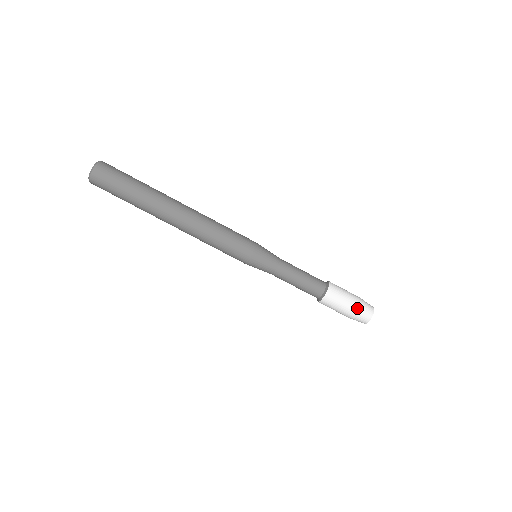
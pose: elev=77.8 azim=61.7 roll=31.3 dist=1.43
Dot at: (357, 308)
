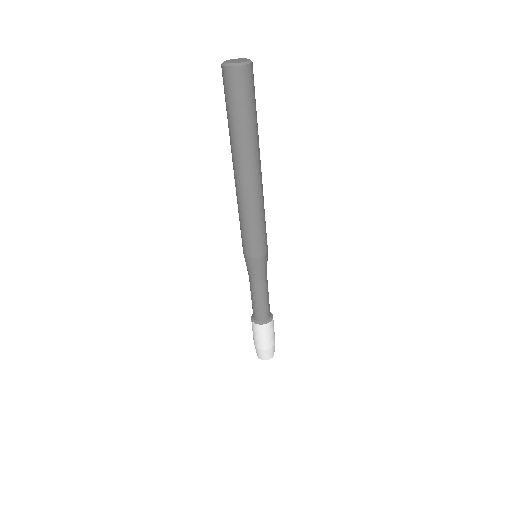
Dot at: (260, 349)
